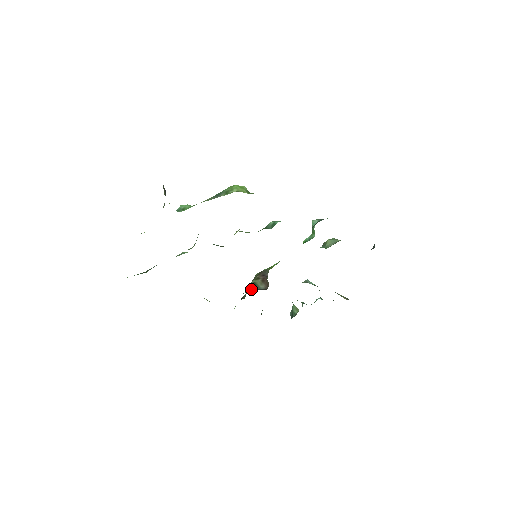
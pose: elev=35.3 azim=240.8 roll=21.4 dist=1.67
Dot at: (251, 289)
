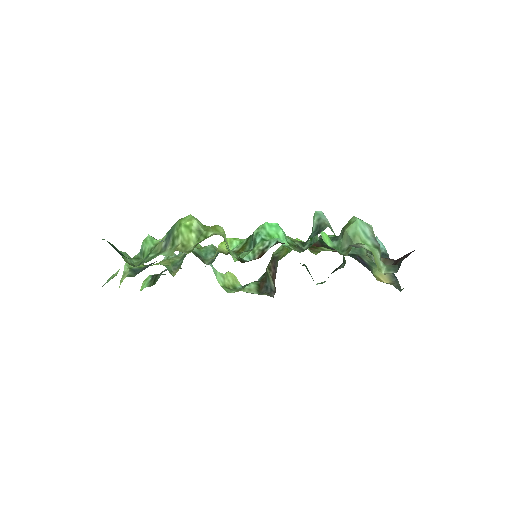
Dot at: (265, 280)
